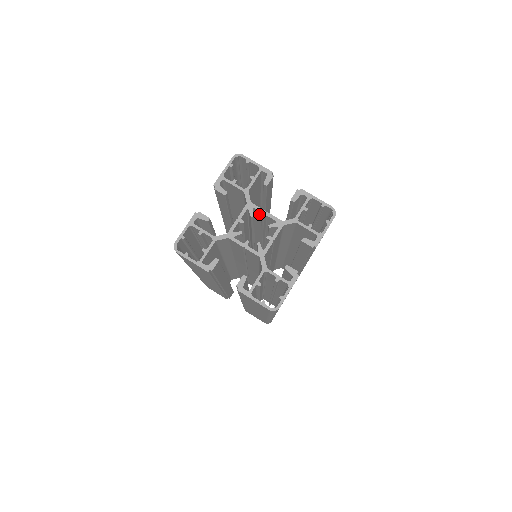
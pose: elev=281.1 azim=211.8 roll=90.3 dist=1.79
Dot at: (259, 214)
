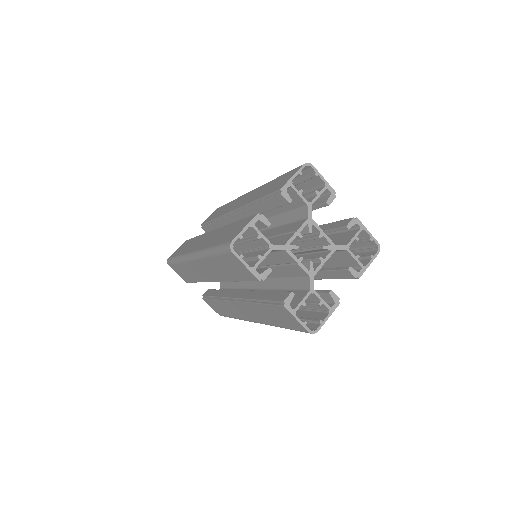
Dot at: (312, 230)
